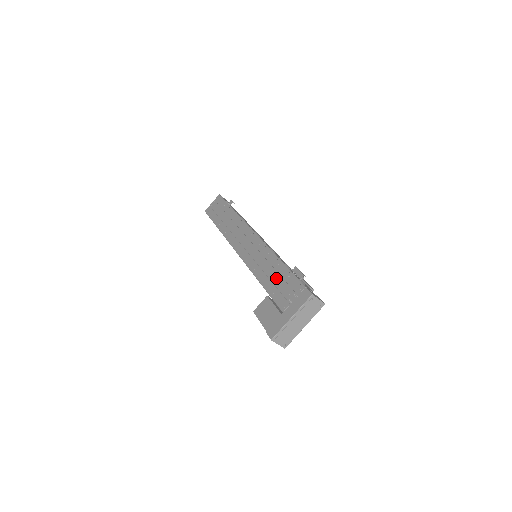
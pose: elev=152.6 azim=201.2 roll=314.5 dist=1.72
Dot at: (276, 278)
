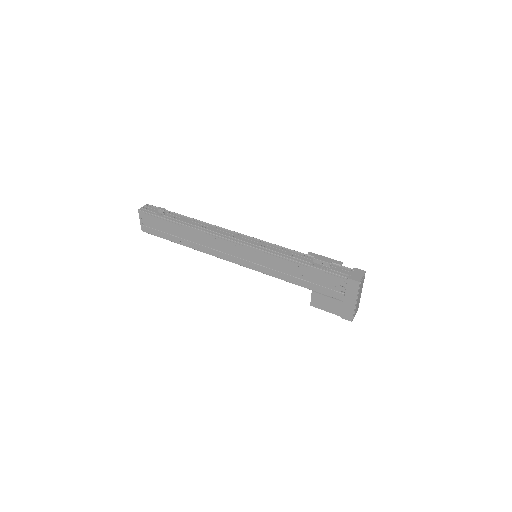
Dot at: (308, 277)
